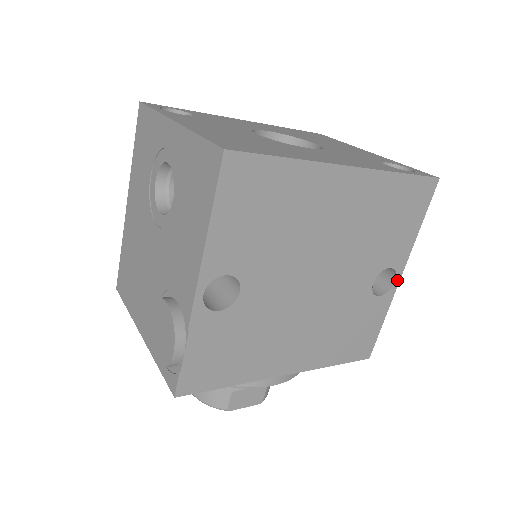
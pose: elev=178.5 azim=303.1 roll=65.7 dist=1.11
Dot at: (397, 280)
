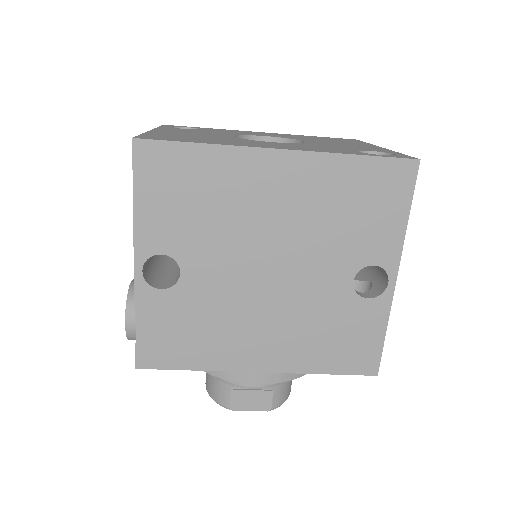
Dot at: (391, 281)
